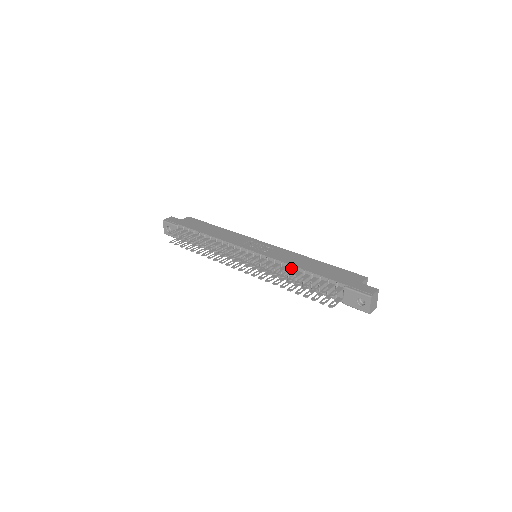
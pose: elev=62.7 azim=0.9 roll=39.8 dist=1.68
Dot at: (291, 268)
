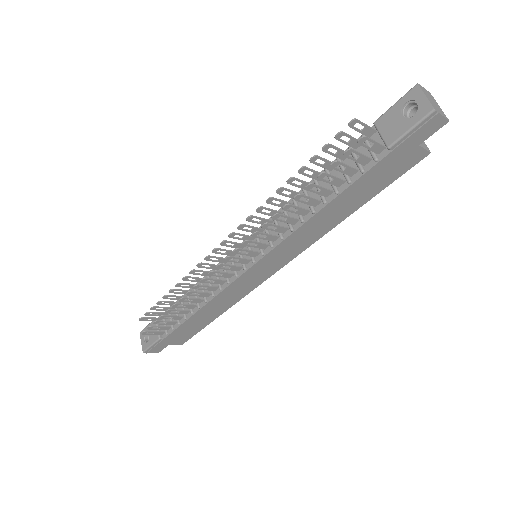
Dot at: occluded
